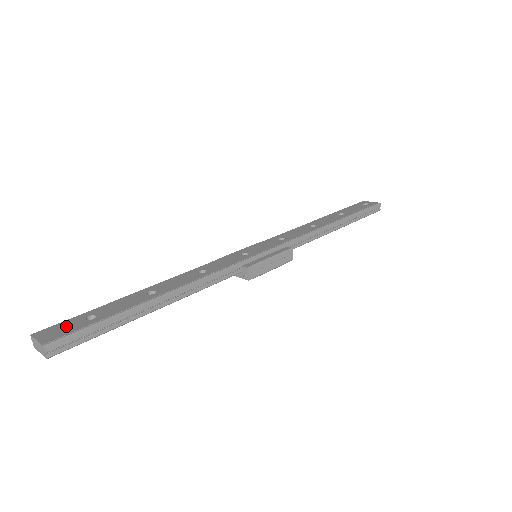
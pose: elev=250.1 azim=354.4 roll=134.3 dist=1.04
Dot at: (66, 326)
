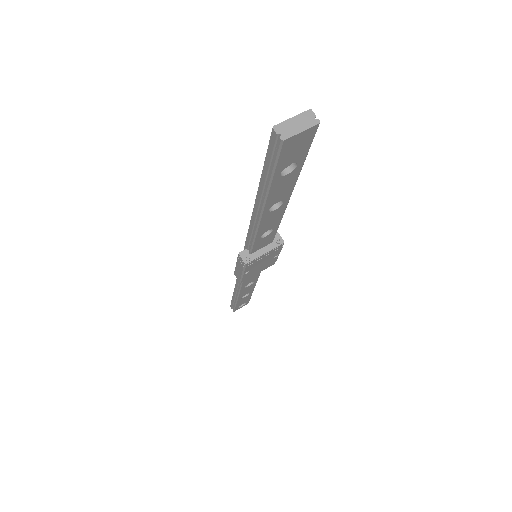
Dot at: occluded
